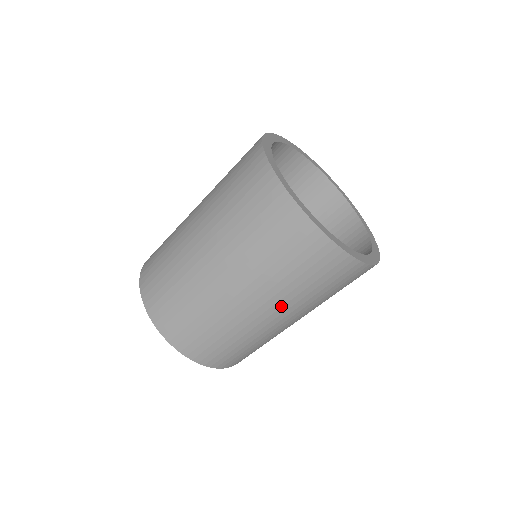
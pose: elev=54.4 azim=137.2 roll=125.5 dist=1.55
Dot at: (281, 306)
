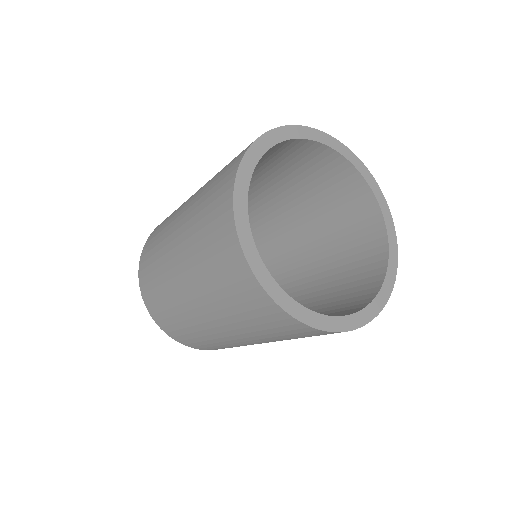
Dot at: occluded
